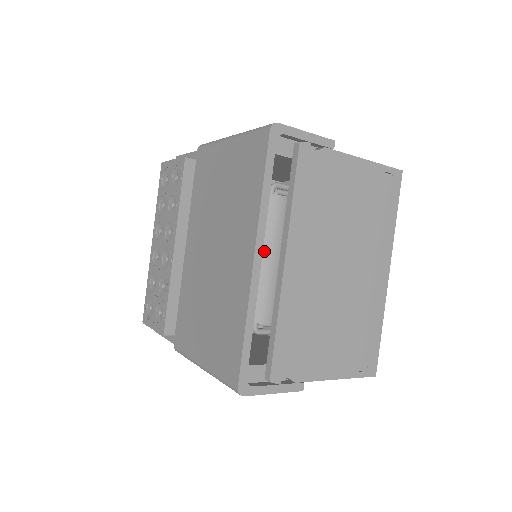
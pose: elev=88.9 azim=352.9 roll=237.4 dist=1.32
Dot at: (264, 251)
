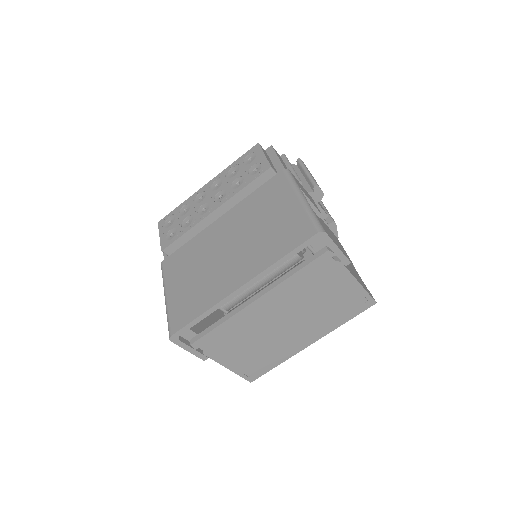
Dot at: occluded
